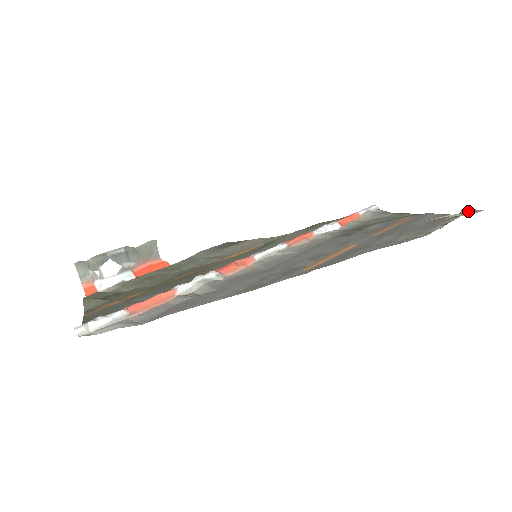
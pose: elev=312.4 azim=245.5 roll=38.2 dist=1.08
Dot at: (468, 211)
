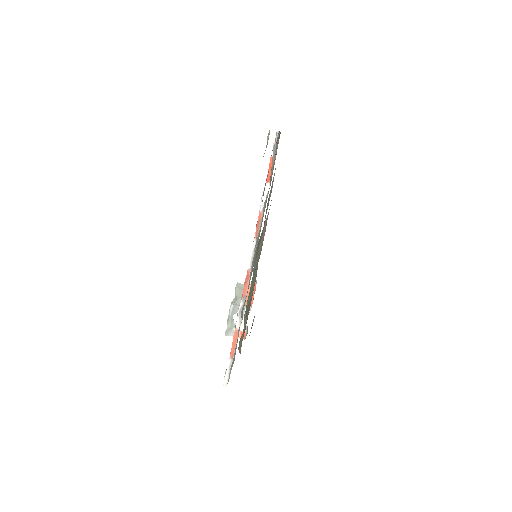
Dot at: (268, 138)
